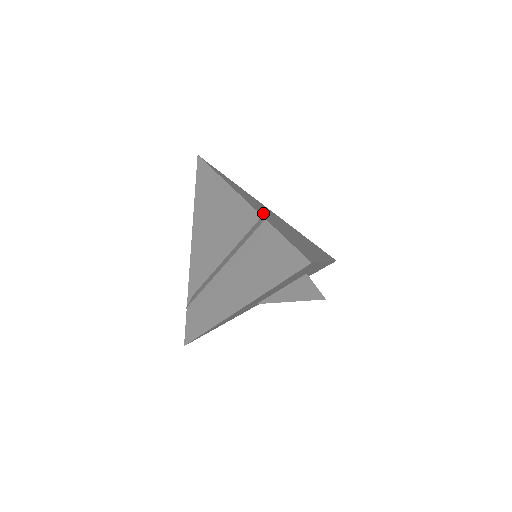
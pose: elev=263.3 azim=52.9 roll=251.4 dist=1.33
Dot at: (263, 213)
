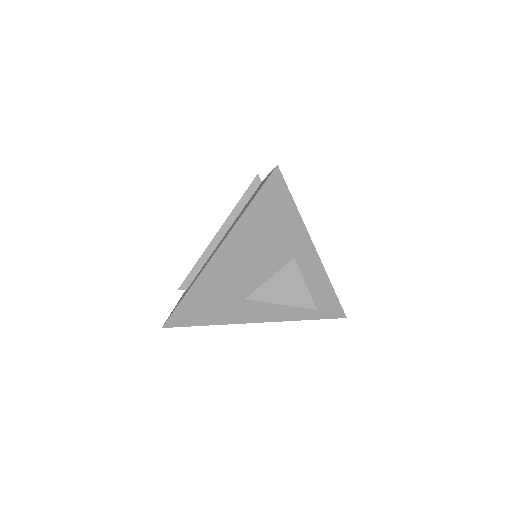
Dot at: occluded
